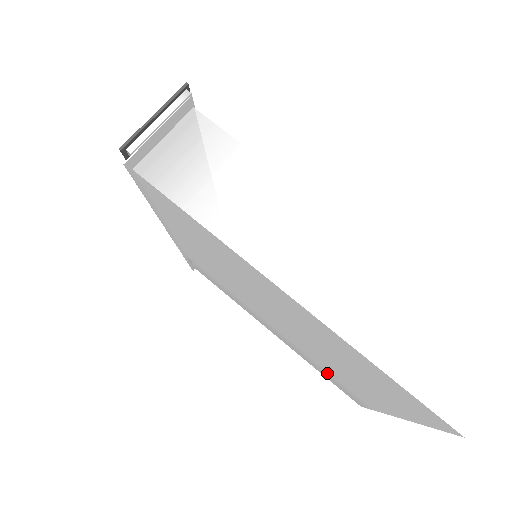
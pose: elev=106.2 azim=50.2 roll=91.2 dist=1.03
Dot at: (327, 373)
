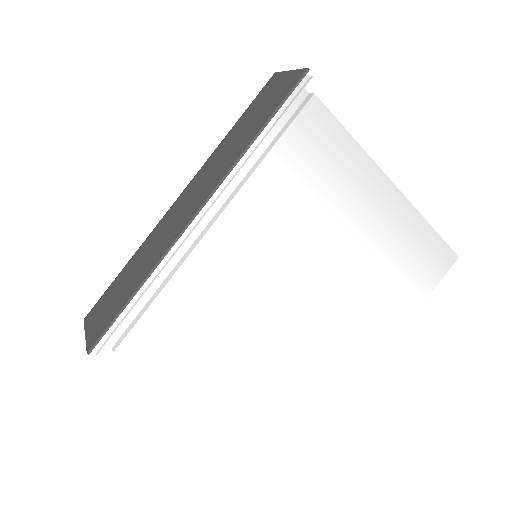
Dot at: occluded
